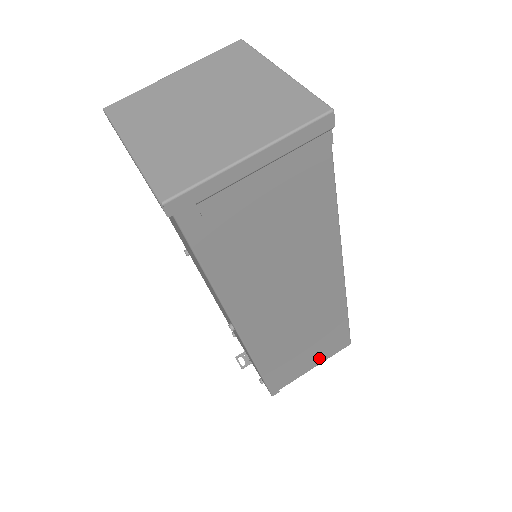
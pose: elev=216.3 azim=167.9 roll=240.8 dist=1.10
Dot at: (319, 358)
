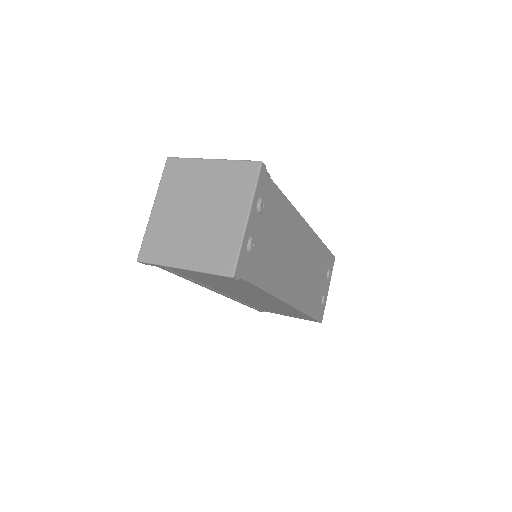
Dot at: (293, 316)
